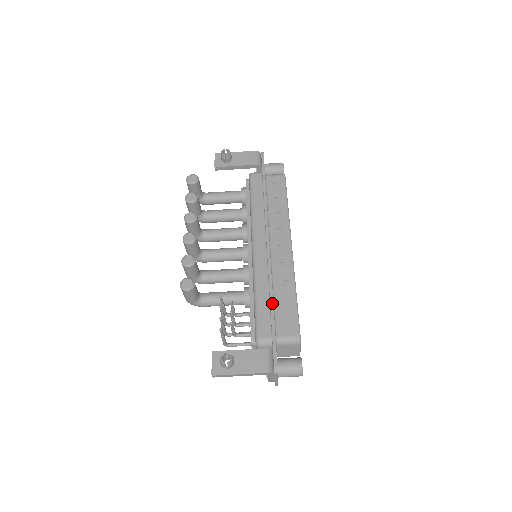
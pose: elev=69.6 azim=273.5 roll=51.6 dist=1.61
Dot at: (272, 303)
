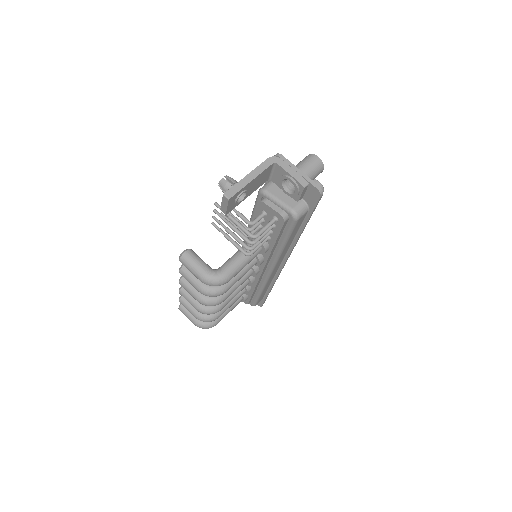
Dot at: occluded
